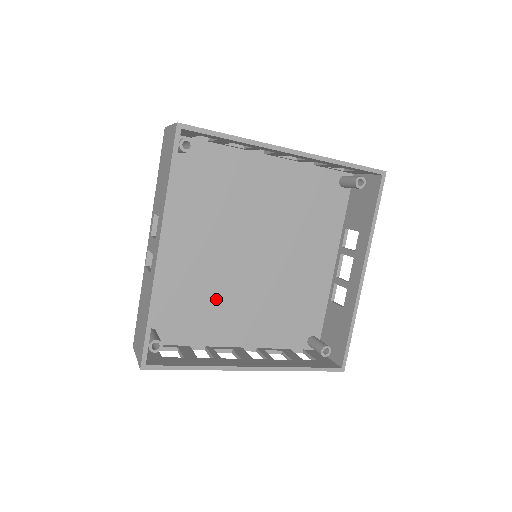
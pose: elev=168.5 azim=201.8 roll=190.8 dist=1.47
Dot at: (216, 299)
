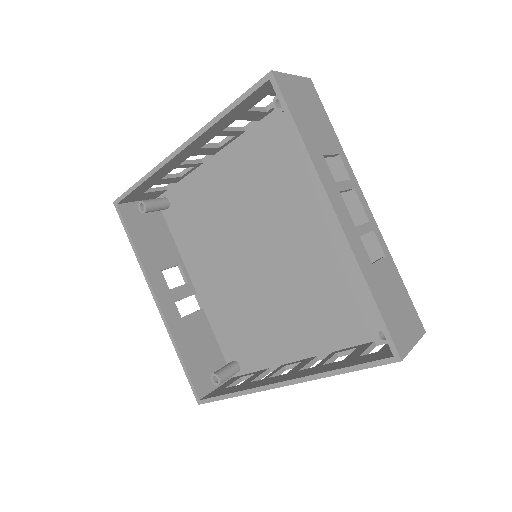
Dot at: (262, 314)
